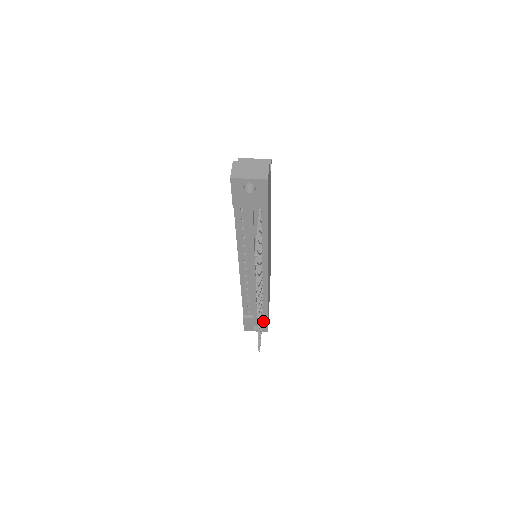
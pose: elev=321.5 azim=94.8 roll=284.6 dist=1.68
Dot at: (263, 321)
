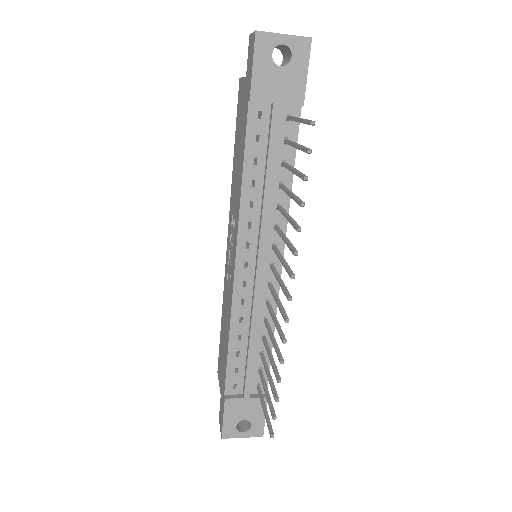
Dot at: (259, 405)
